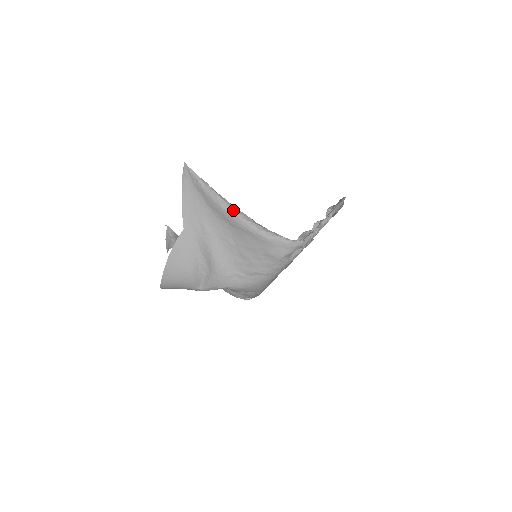
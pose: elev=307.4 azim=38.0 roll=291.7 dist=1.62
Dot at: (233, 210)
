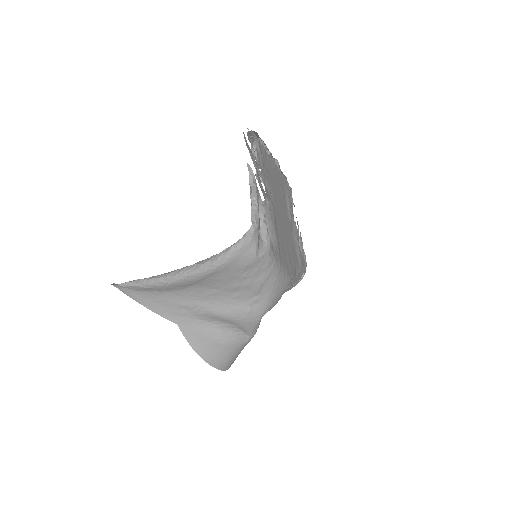
Dot at: (178, 276)
